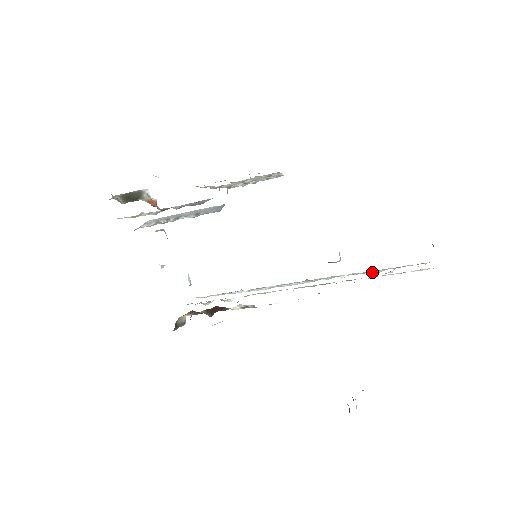
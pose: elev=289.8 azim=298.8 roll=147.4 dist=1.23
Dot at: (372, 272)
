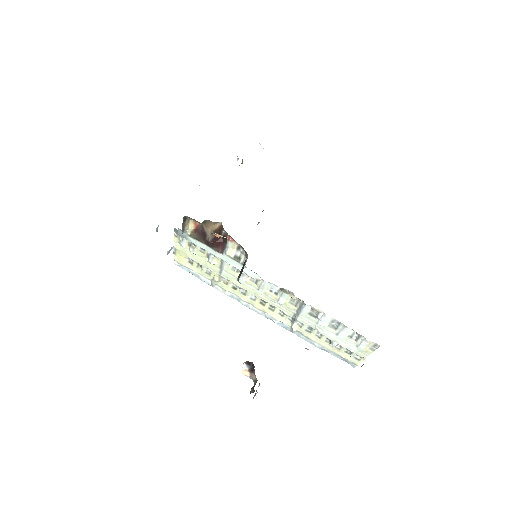
Dot at: (314, 343)
